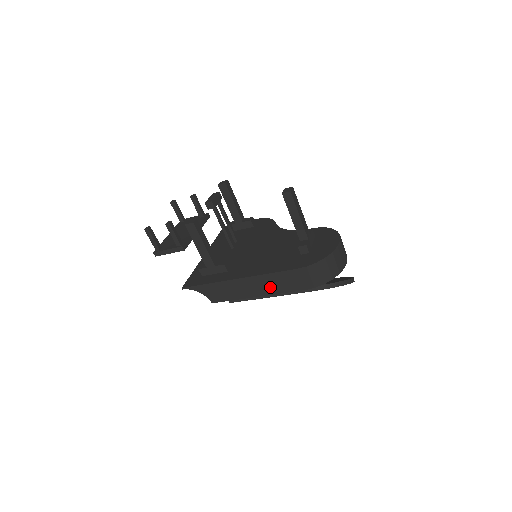
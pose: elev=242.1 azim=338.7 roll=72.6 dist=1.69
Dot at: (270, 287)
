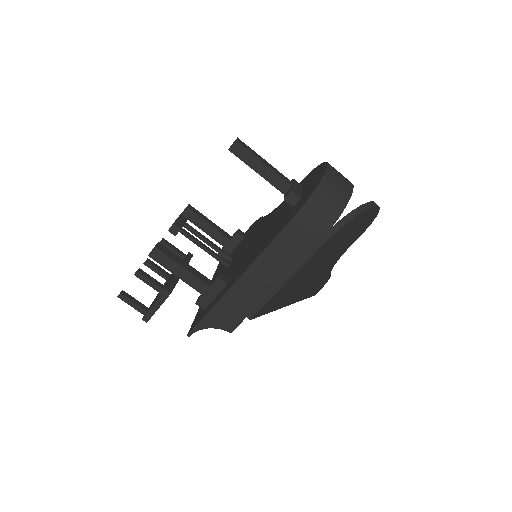
Dot at: (279, 265)
